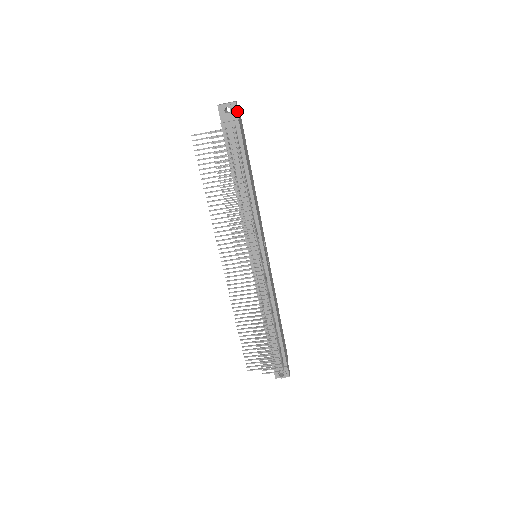
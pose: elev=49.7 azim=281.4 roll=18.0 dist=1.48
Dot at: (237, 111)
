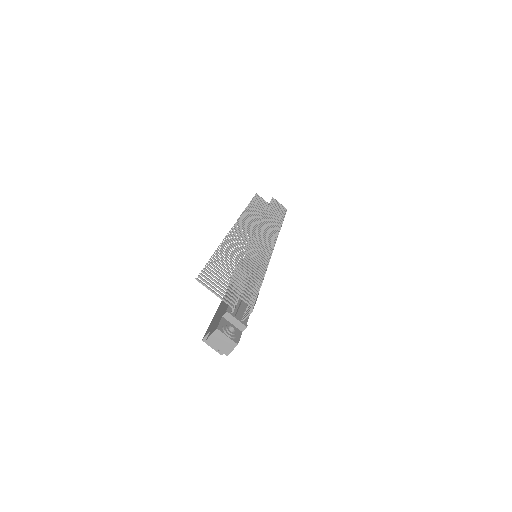
Dot at: occluded
